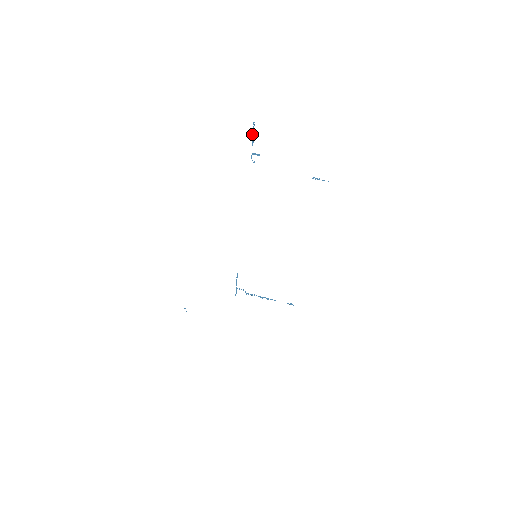
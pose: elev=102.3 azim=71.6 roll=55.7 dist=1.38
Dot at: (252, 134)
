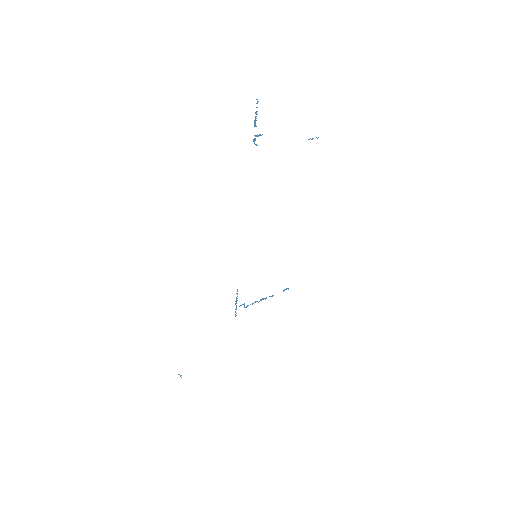
Dot at: (256, 112)
